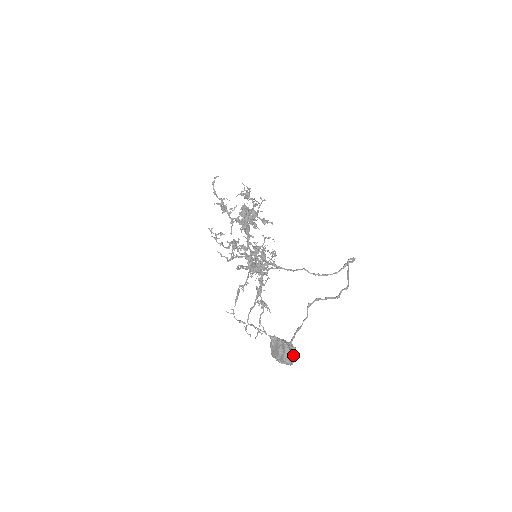
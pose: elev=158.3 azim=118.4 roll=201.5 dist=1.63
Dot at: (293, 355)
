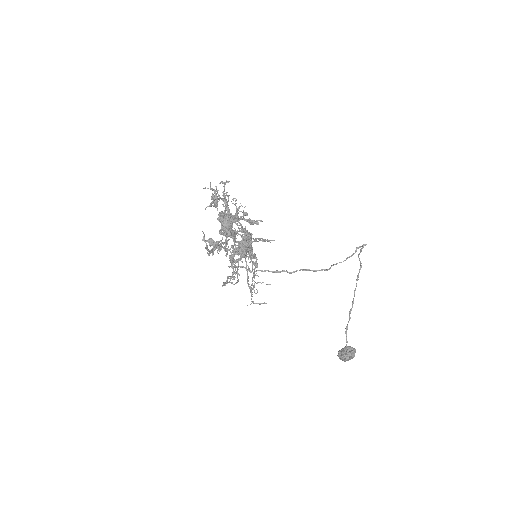
Dot at: occluded
